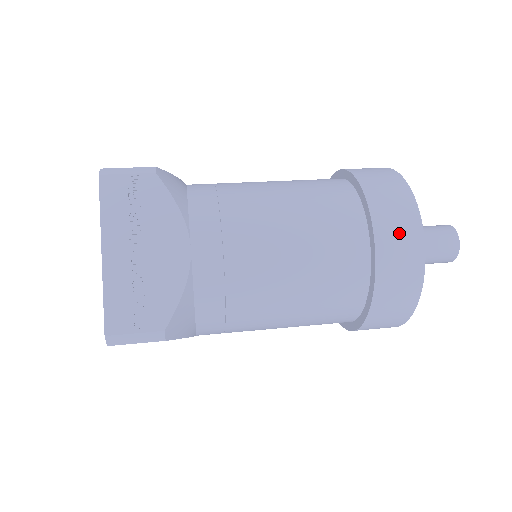
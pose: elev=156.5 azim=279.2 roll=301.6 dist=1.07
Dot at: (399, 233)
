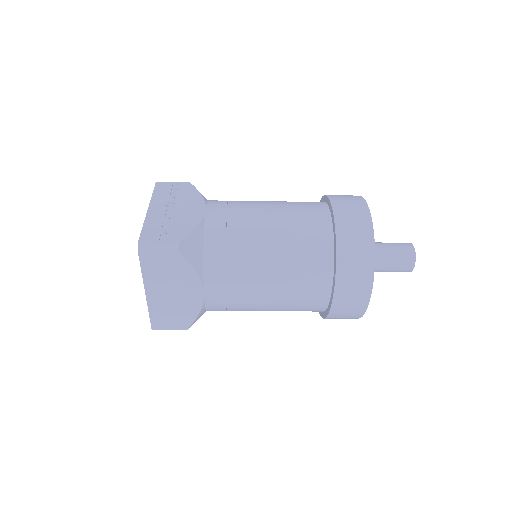
Dot at: (350, 205)
